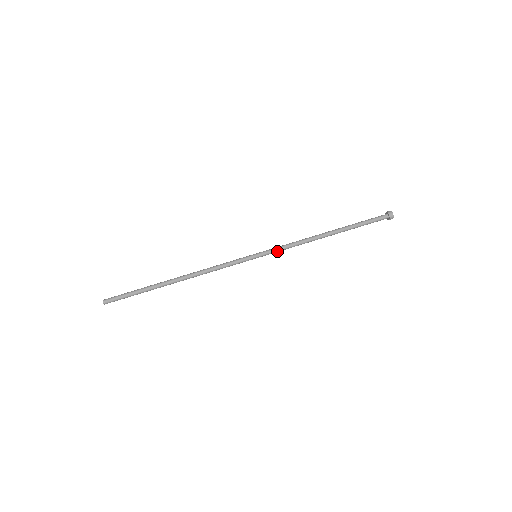
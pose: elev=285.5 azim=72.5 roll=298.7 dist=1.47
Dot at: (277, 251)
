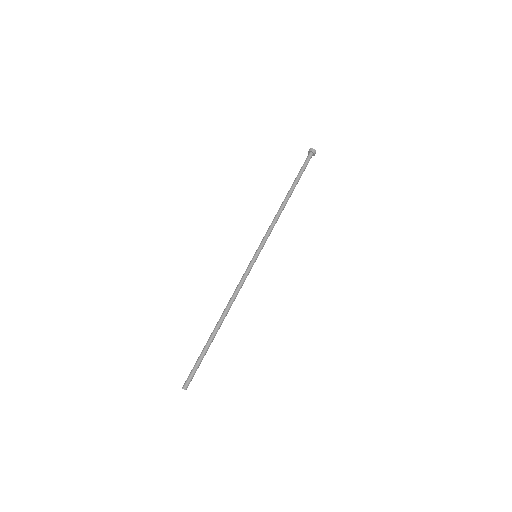
Dot at: occluded
